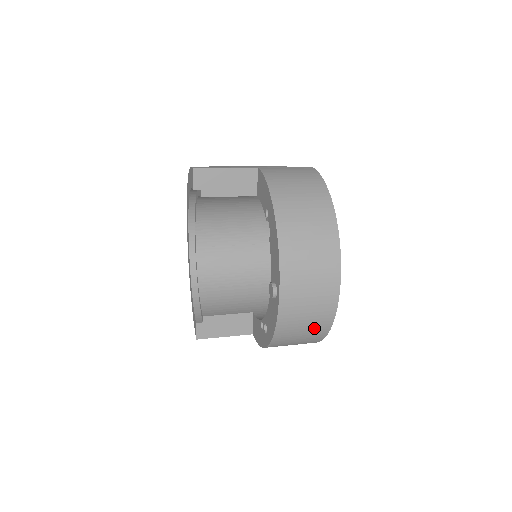
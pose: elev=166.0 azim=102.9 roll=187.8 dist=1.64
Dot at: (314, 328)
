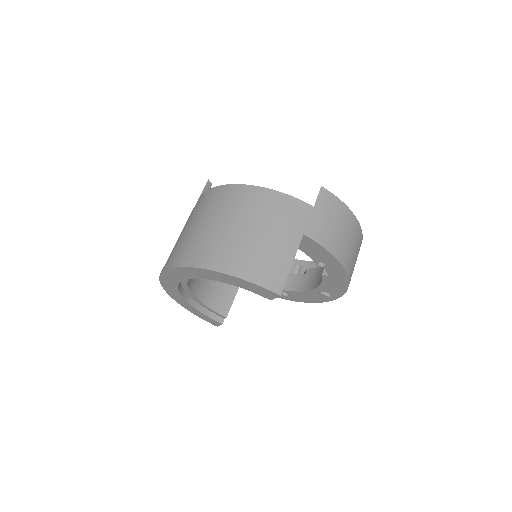
Dot at: occluded
